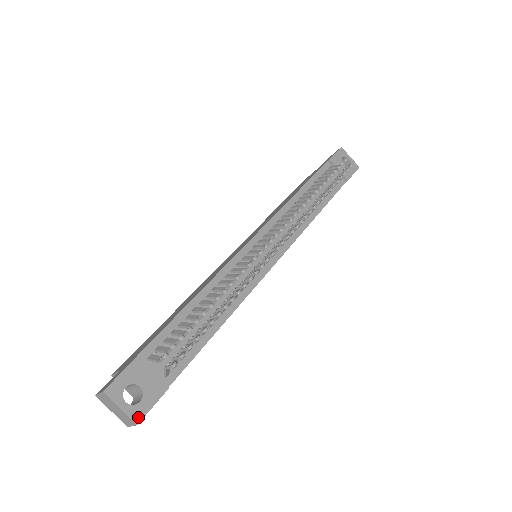
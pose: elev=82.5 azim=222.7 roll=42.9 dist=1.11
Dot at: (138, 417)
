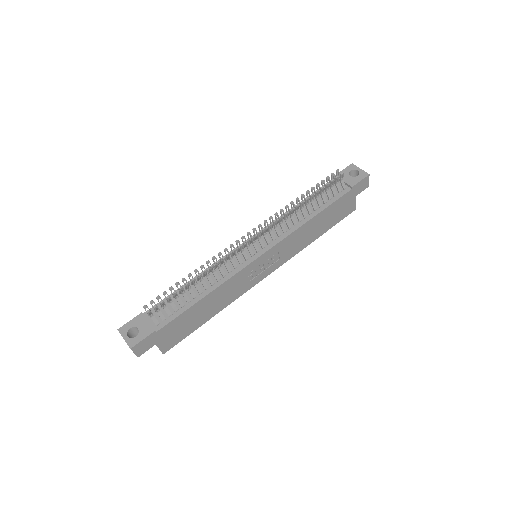
Dot at: (132, 345)
